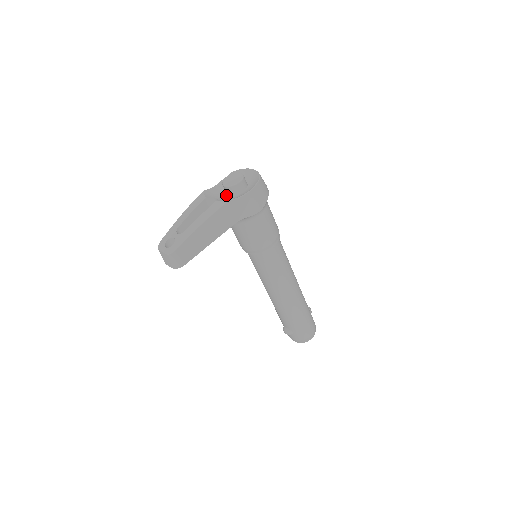
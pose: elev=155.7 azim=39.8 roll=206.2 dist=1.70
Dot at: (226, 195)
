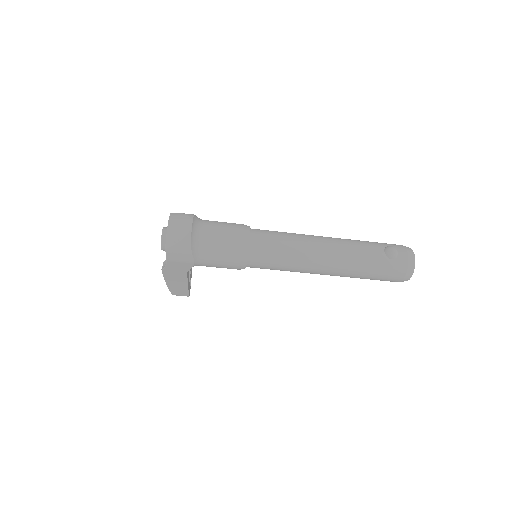
Dot at: occluded
